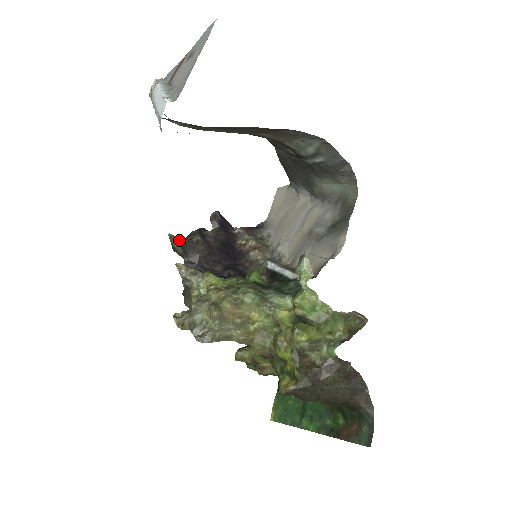
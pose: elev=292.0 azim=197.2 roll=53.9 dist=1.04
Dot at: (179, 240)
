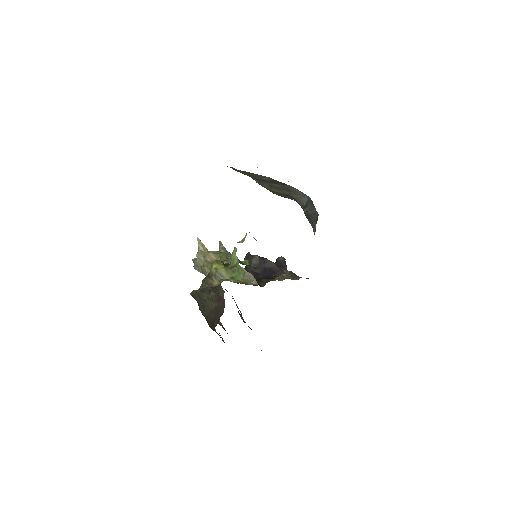
Dot at: (247, 253)
